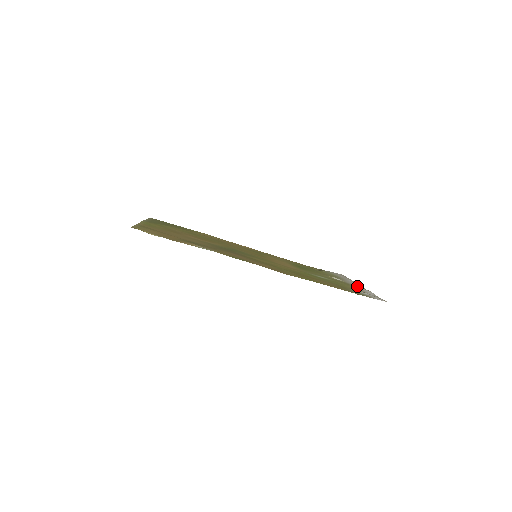
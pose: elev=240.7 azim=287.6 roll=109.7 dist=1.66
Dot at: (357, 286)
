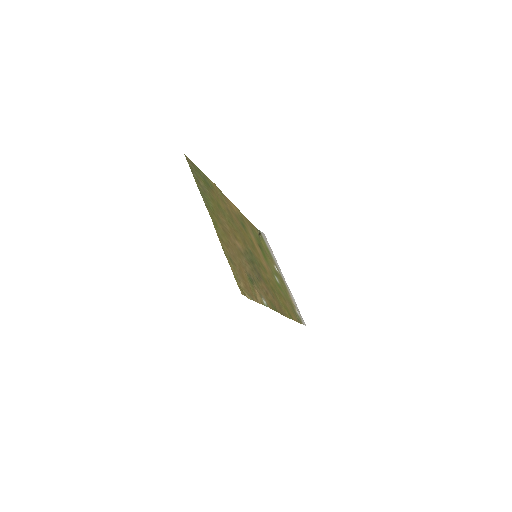
Dot at: (285, 282)
